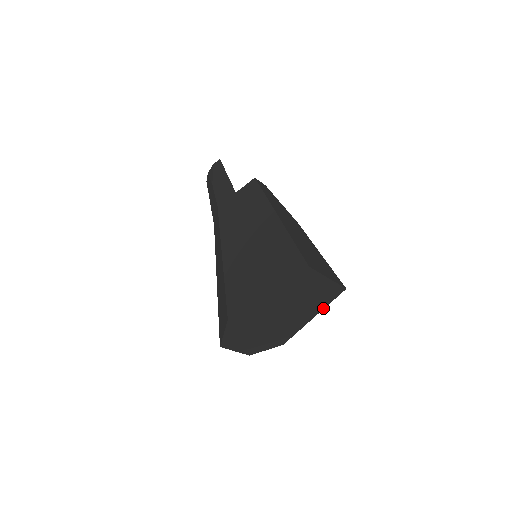
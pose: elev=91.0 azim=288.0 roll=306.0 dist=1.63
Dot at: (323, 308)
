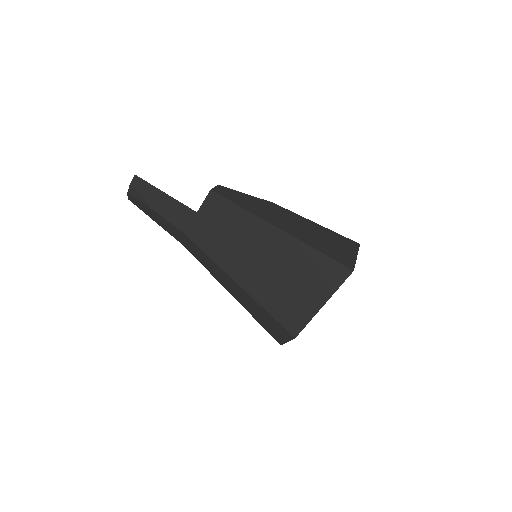
Dot at: occluded
